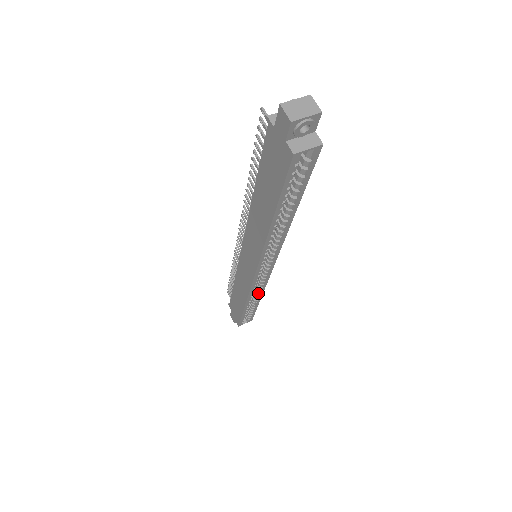
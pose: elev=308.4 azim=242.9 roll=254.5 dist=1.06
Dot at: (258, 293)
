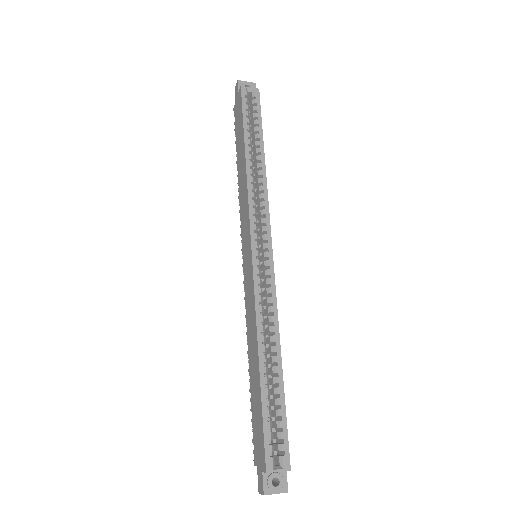
Dot at: (271, 326)
